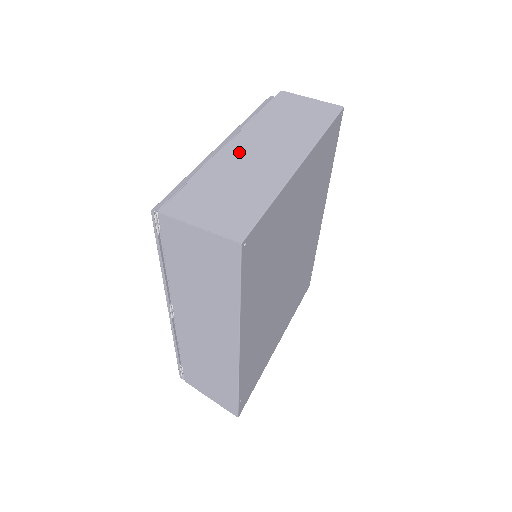
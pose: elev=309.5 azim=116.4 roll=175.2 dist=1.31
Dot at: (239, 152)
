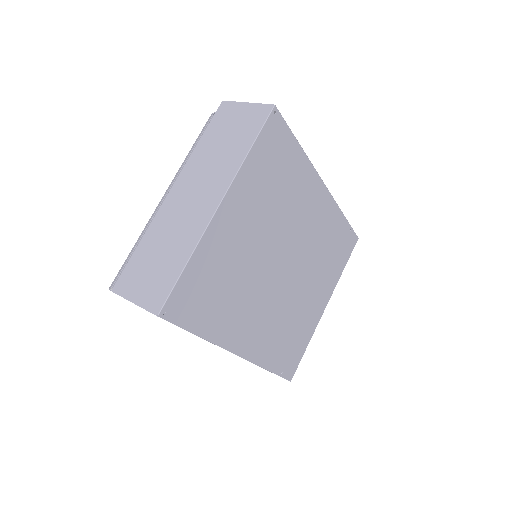
Dot at: (173, 205)
